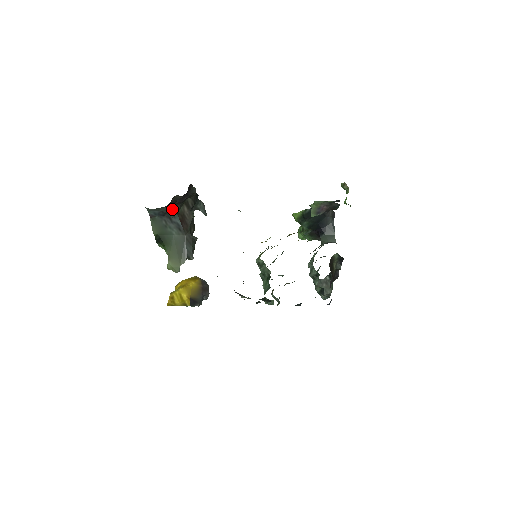
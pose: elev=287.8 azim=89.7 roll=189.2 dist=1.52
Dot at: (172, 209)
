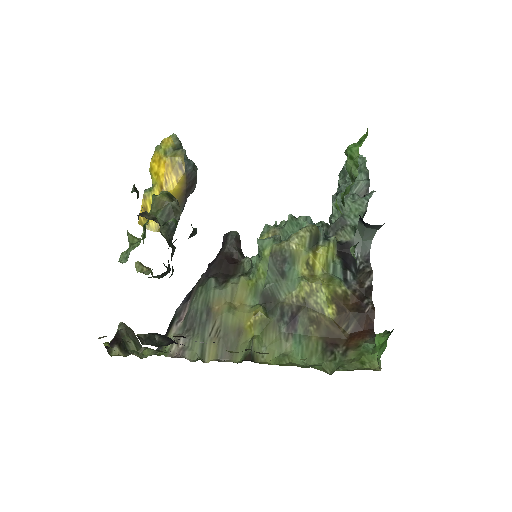
Dot at: occluded
